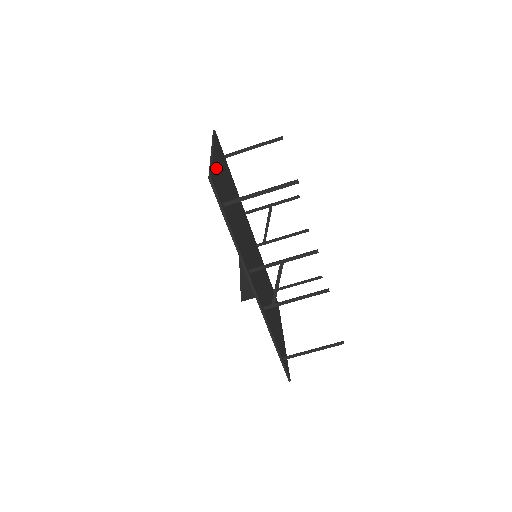
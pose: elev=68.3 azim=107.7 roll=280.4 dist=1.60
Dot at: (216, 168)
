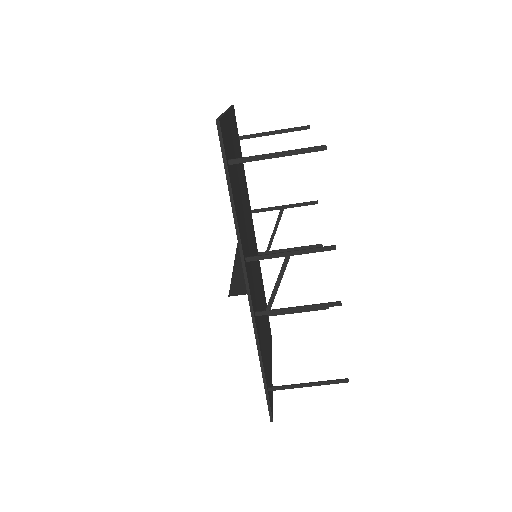
Dot at: (227, 127)
